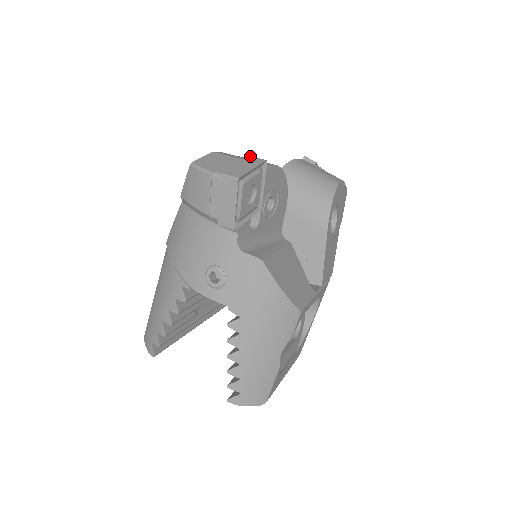
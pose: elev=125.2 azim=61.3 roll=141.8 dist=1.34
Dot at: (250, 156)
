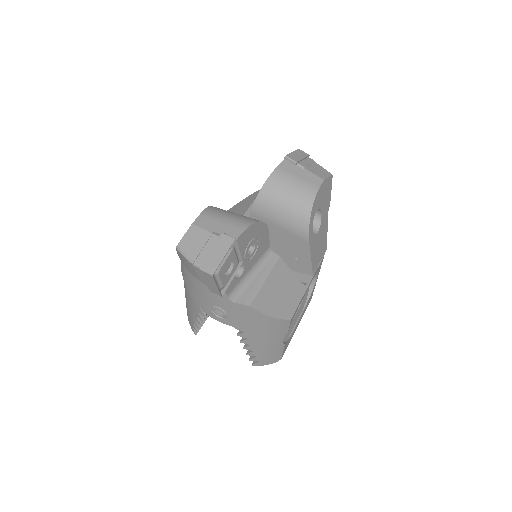
Dot at: (222, 234)
